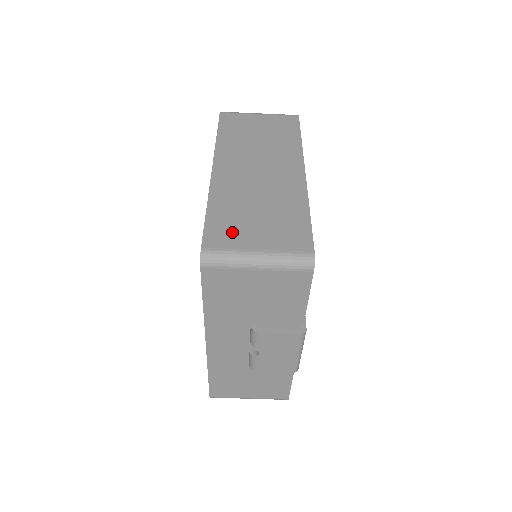
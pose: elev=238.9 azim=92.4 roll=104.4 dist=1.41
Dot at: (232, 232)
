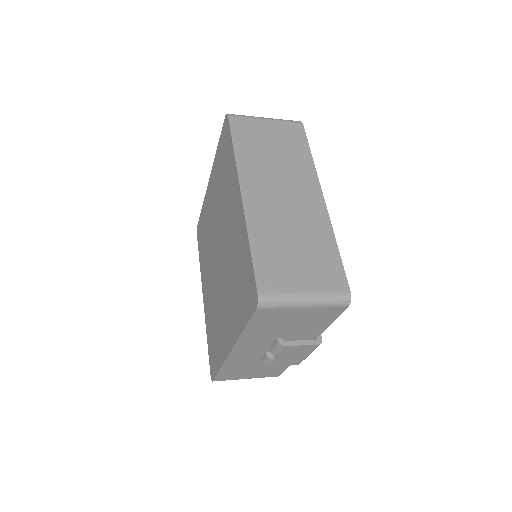
Dot at: (279, 272)
